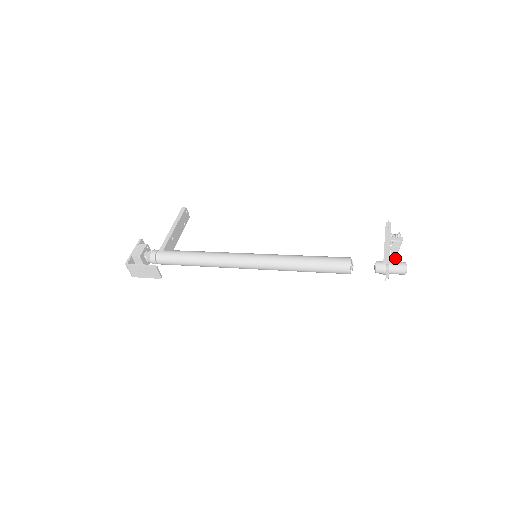
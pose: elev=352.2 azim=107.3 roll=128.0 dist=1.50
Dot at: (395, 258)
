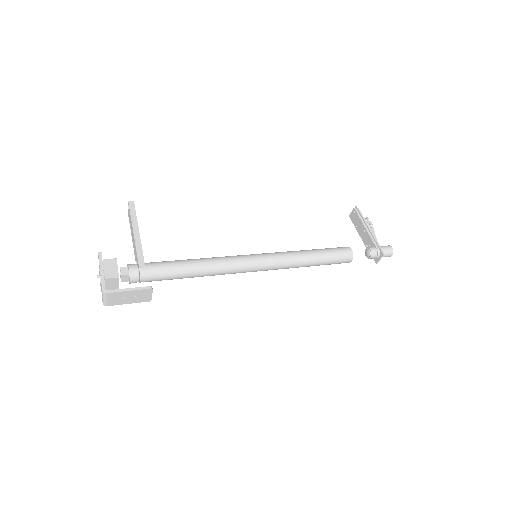
Dot at: occluded
